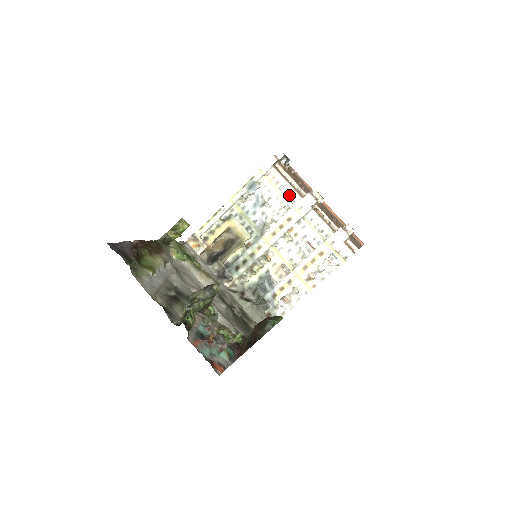
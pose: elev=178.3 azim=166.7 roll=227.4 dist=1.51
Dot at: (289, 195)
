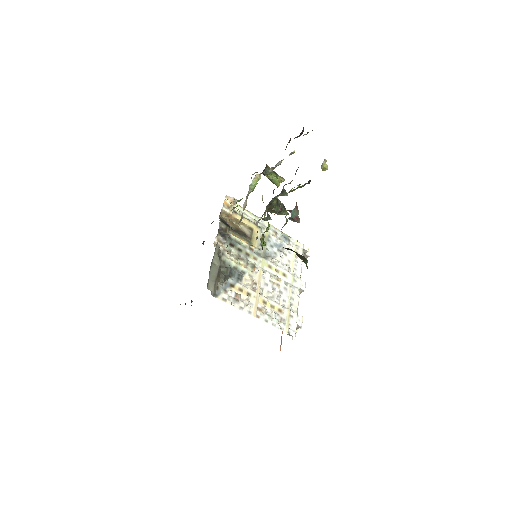
Dot at: (296, 269)
